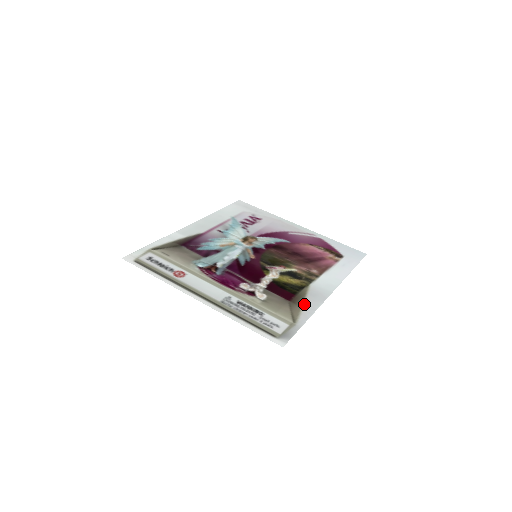
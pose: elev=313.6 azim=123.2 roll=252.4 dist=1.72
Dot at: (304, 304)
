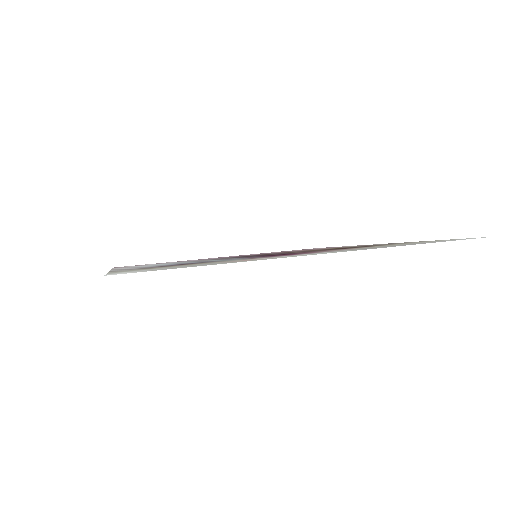
Dot at: occluded
